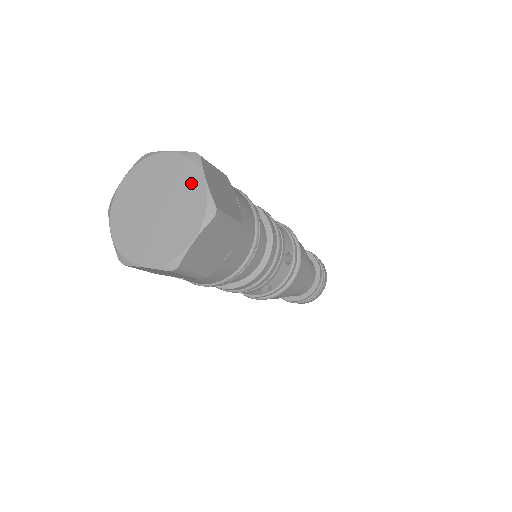
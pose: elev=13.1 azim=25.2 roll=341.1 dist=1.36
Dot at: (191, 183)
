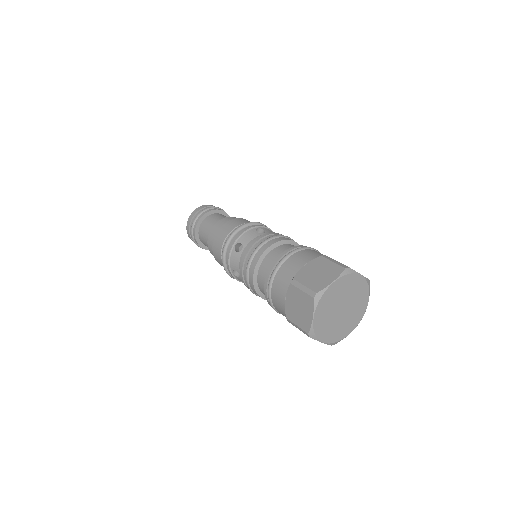
Dot at: (363, 301)
